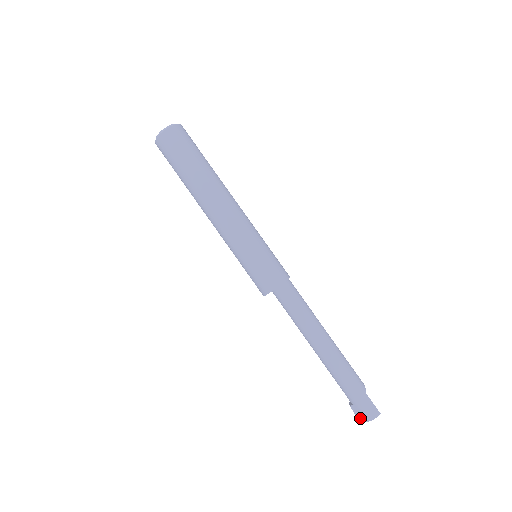
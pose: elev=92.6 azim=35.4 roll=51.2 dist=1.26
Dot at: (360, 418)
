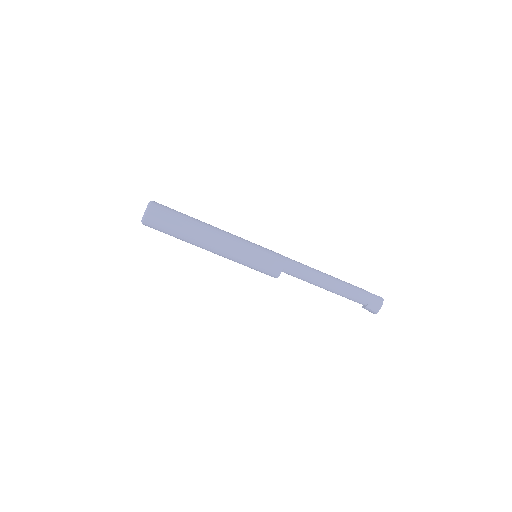
Dot at: (376, 310)
